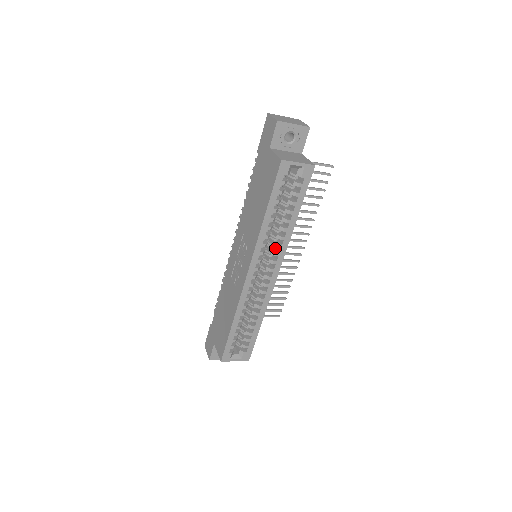
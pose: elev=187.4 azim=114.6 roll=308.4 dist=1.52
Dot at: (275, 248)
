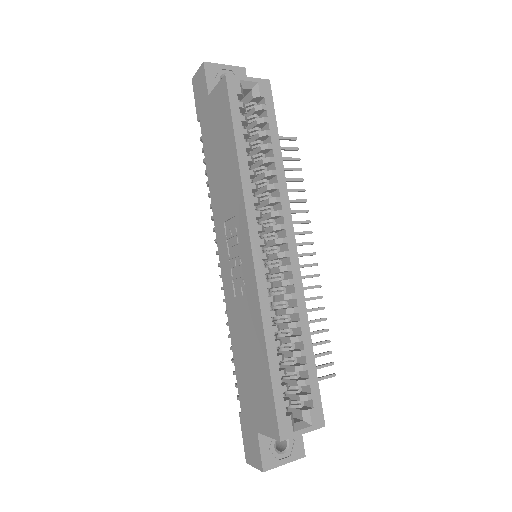
Dot at: occluded
